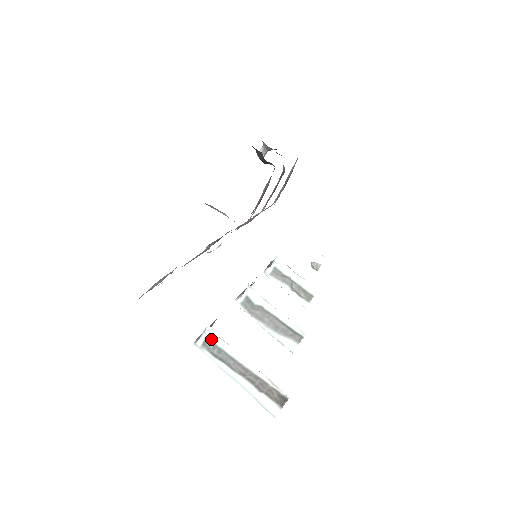
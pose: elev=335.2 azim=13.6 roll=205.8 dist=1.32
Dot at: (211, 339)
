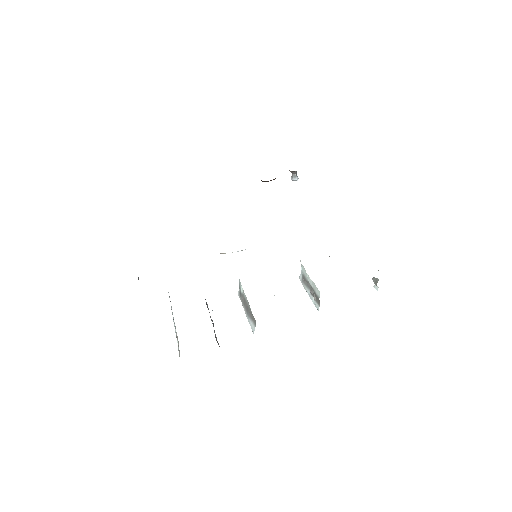
Dot at: occluded
